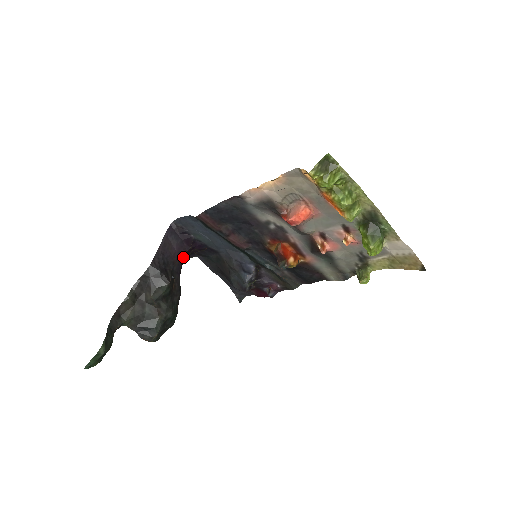
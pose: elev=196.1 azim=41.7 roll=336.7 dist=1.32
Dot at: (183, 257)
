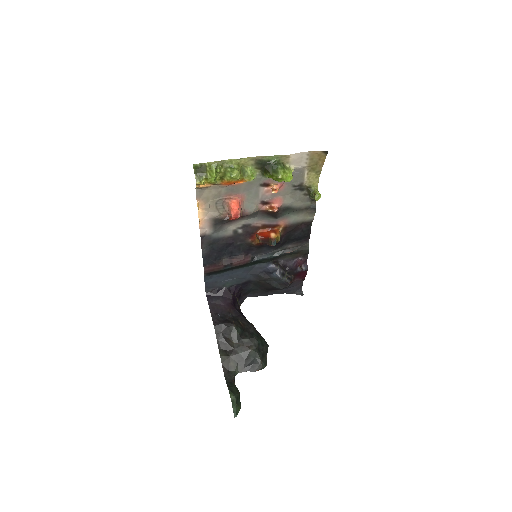
Dot at: (234, 305)
